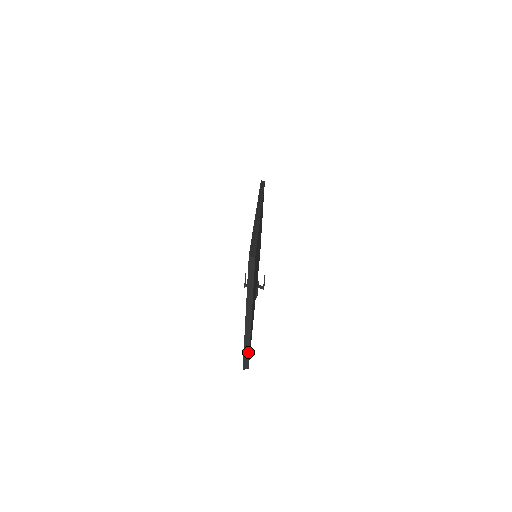
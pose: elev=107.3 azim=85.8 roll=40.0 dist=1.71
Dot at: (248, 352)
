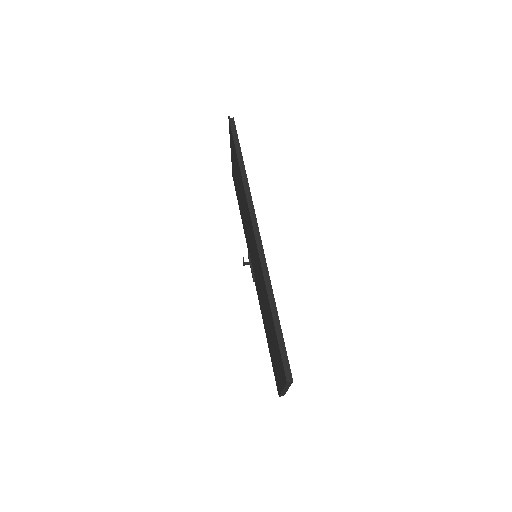
Dot at: (284, 394)
